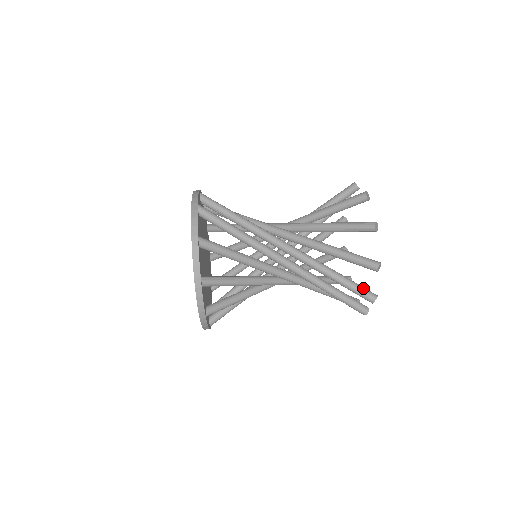
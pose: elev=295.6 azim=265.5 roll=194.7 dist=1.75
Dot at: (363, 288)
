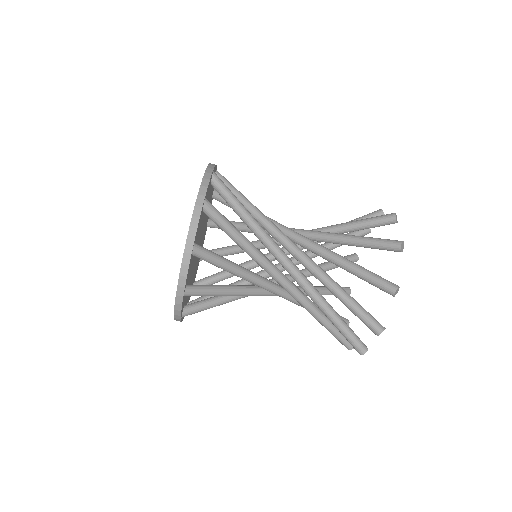
Dot at: occluded
